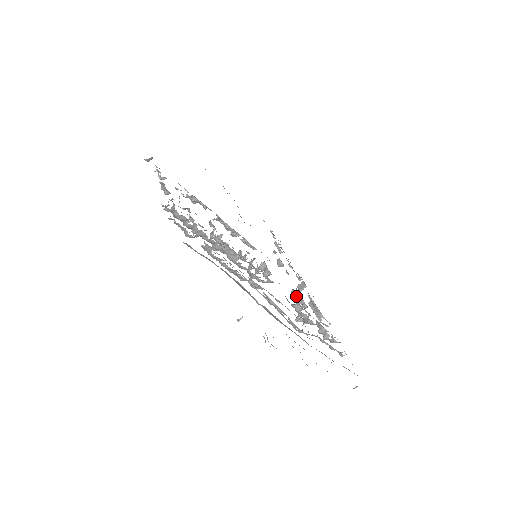
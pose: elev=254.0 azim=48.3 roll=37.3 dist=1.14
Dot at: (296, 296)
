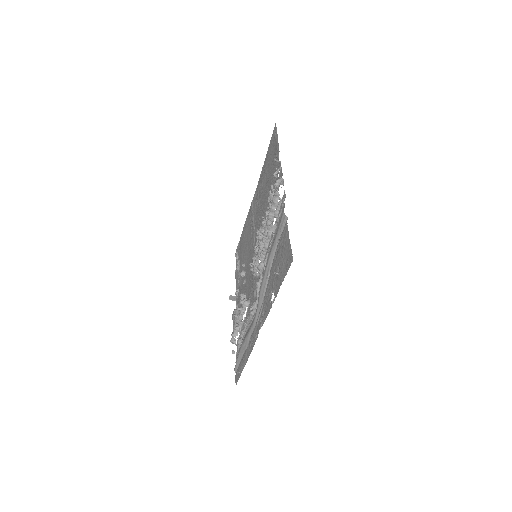
Dot at: (242, 298)
